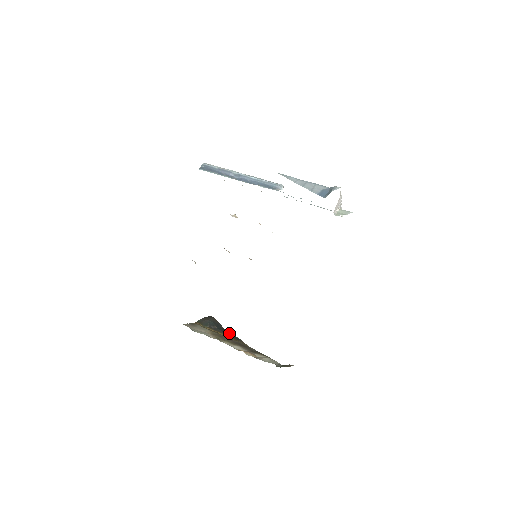
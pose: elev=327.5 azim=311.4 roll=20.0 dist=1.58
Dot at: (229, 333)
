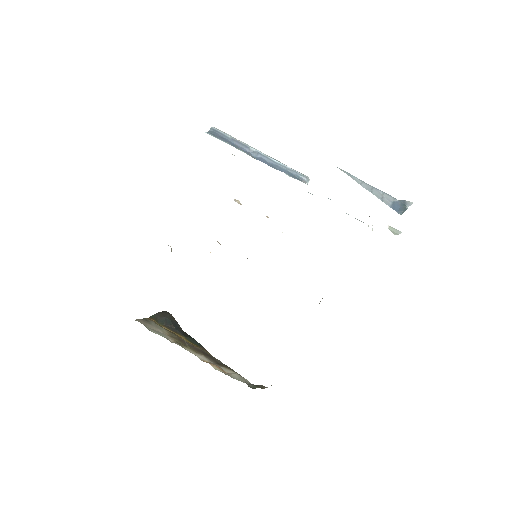
Dot at: (189, 336)
